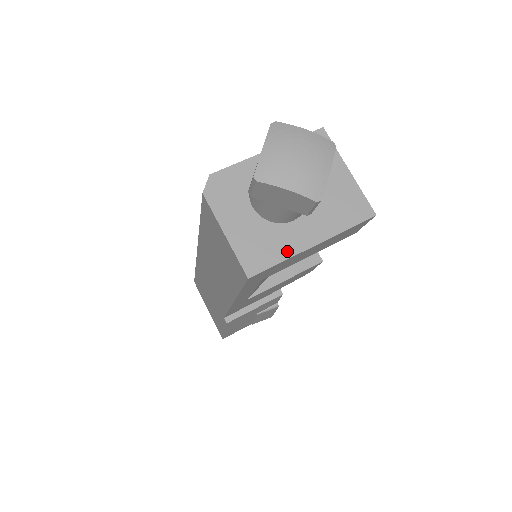
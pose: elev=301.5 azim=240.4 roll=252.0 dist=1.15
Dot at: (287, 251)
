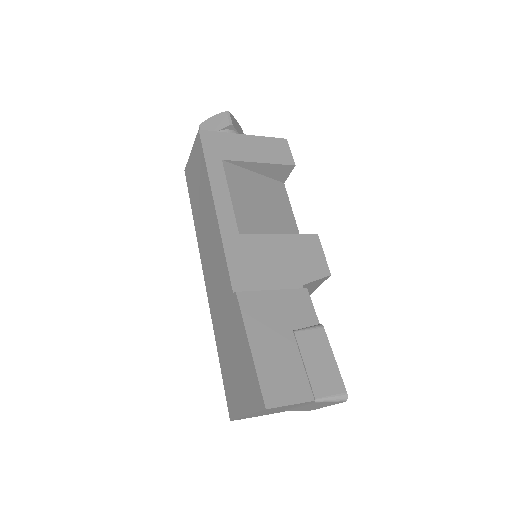
Dot at: occluded
